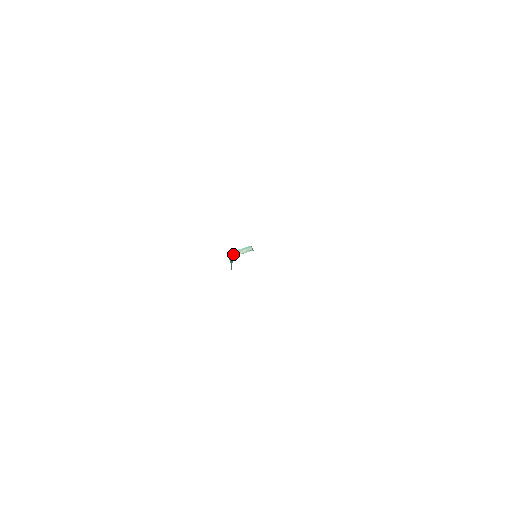
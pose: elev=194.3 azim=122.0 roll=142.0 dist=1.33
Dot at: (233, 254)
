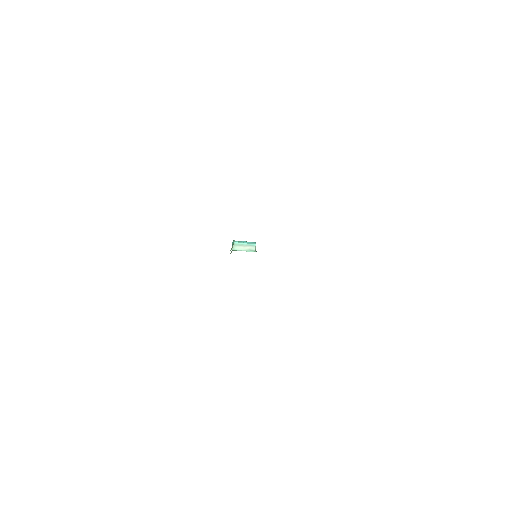
Dot at: (235, 247)
